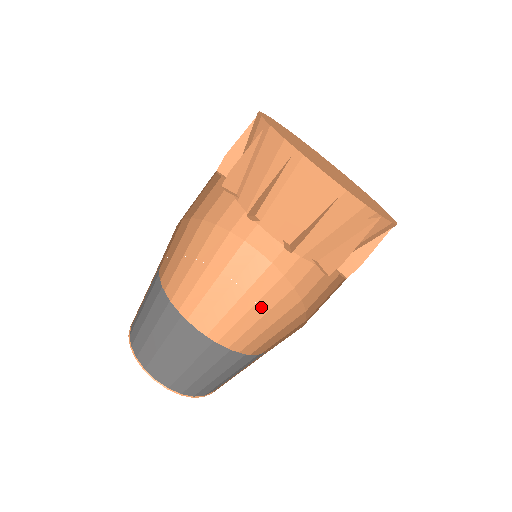
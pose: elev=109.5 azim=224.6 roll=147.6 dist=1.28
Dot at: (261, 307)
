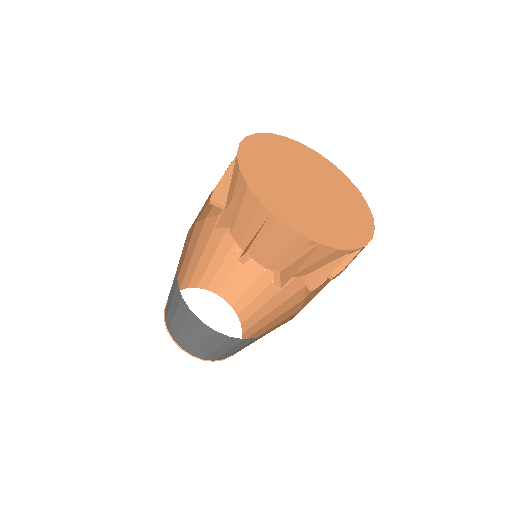
Dot at: (280, 297)
